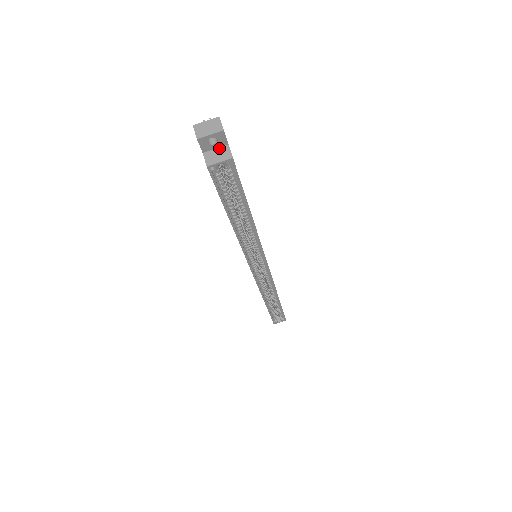
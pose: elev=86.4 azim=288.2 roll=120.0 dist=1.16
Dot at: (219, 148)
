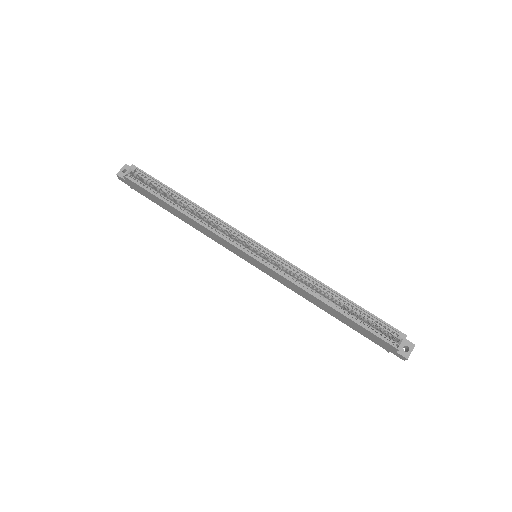
Dot at: (131, 173)
